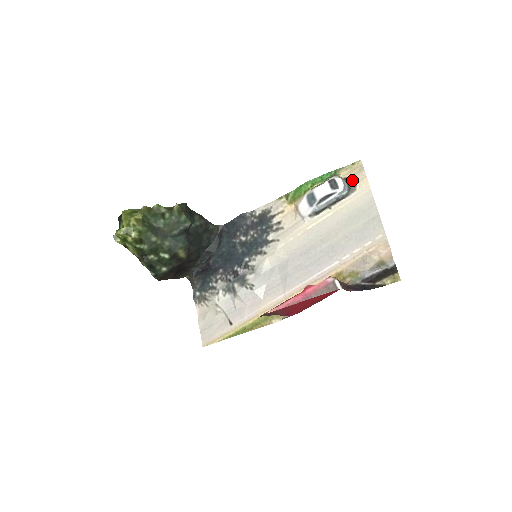
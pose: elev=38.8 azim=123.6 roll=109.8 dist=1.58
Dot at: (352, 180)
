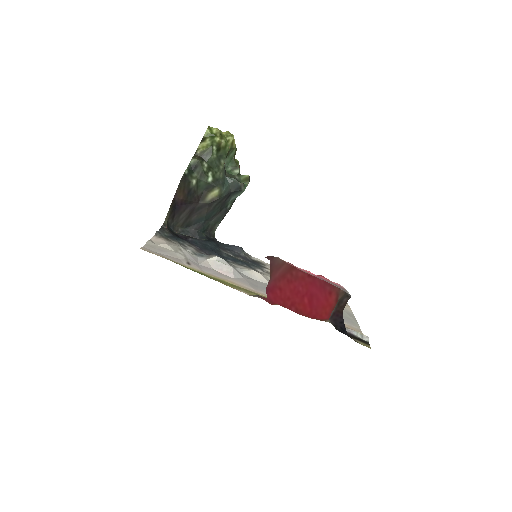
Dot at: occluded
